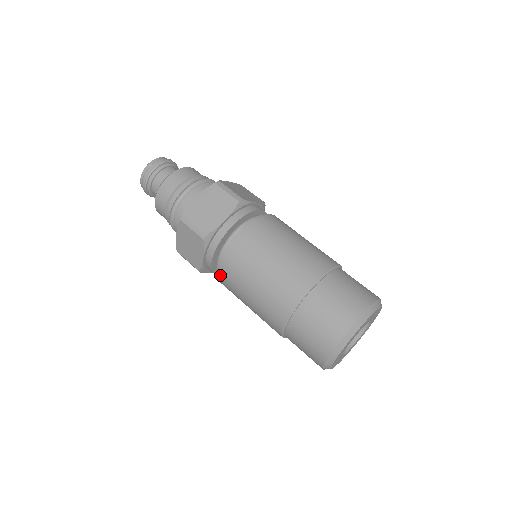
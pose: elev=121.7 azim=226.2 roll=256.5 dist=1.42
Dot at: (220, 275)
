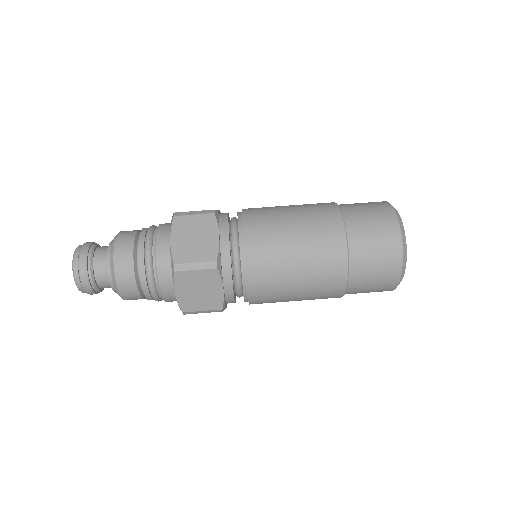
Dot at: (251, 291)
